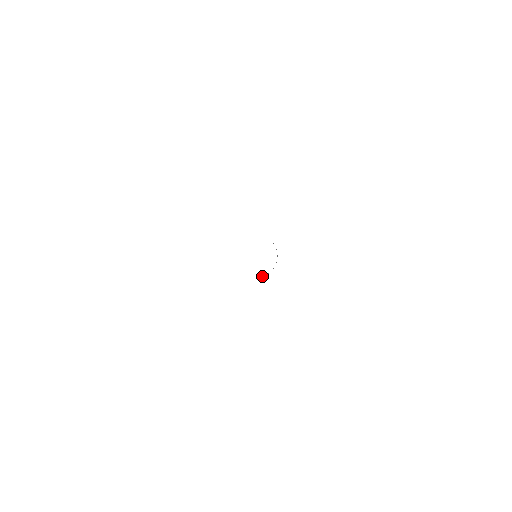
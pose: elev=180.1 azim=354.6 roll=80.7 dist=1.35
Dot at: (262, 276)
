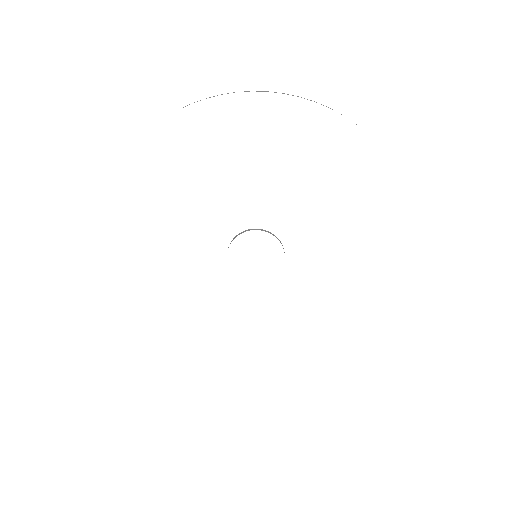
Dot at: occluded
